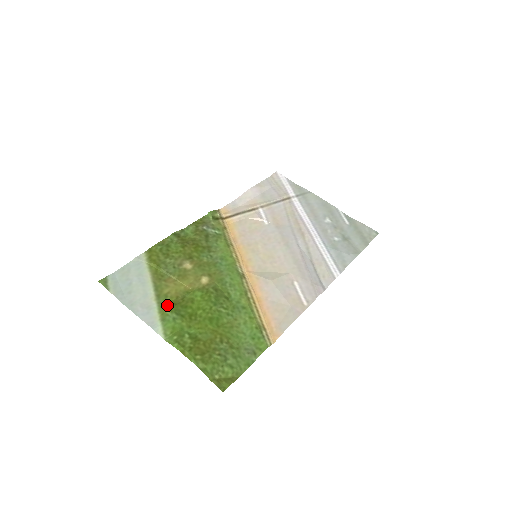
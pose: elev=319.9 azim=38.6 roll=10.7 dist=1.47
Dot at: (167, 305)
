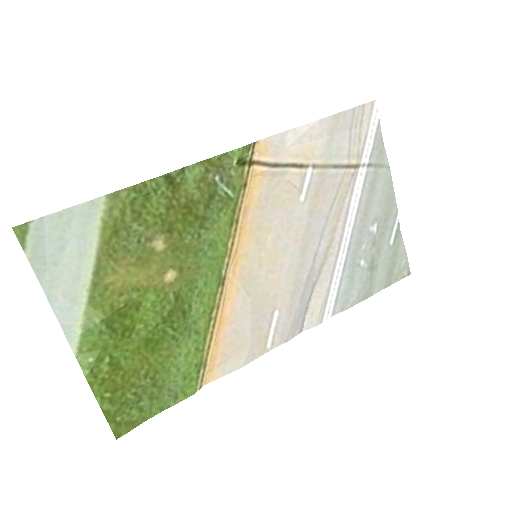
Dot at: (101, 306)
